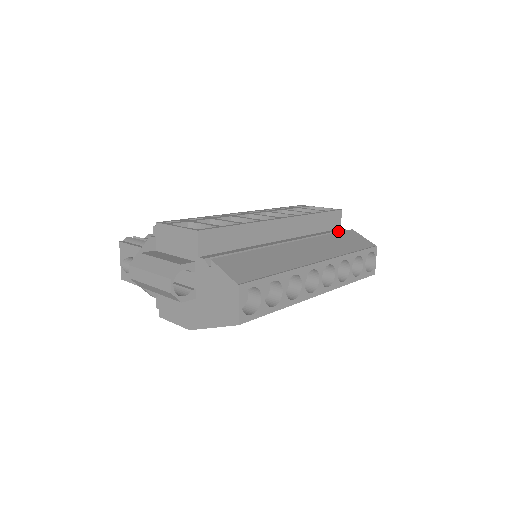
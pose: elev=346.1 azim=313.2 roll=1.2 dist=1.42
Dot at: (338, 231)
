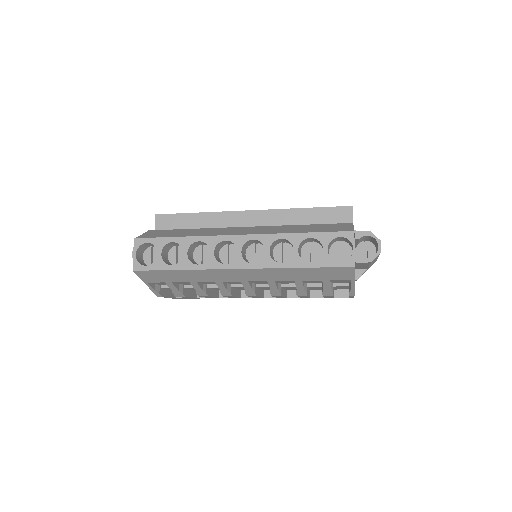
Dot at: occluded
